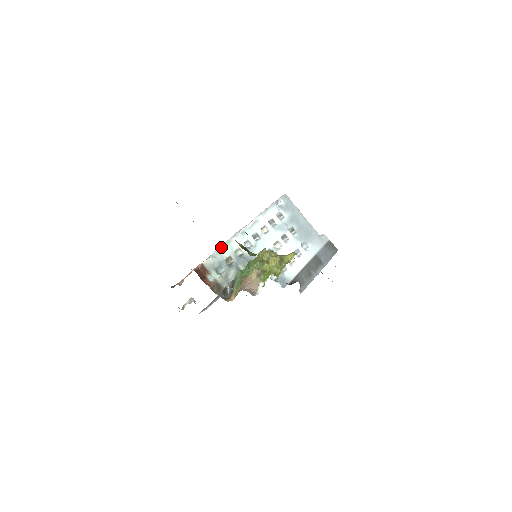
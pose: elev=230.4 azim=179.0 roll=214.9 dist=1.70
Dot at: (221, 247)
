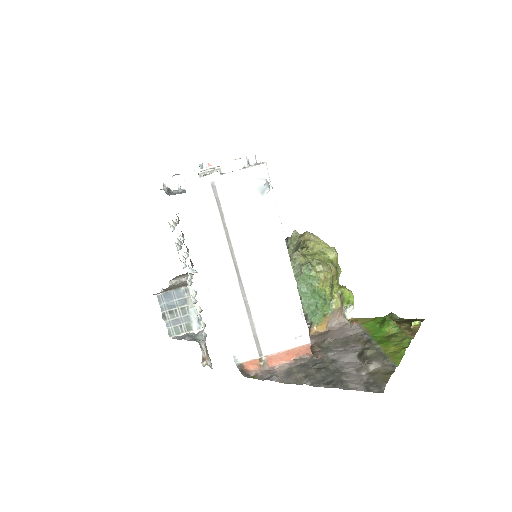
Dot at: occluded
